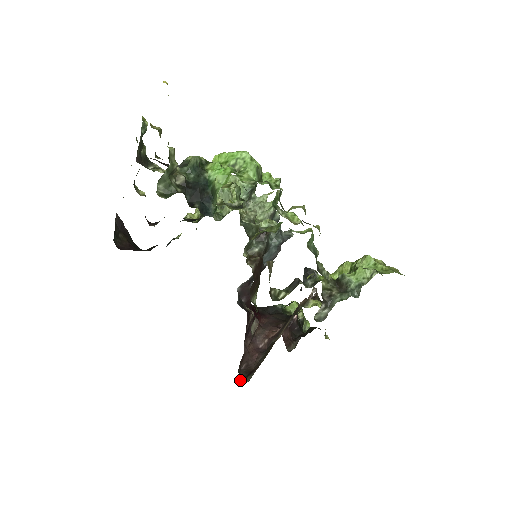
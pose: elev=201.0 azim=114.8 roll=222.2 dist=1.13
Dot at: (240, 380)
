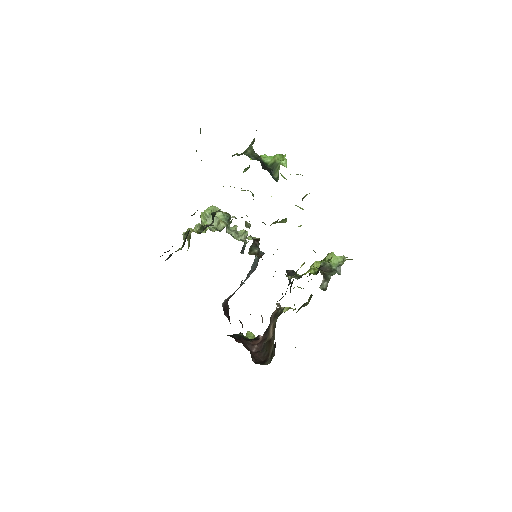
Dot at: (262, 364)
